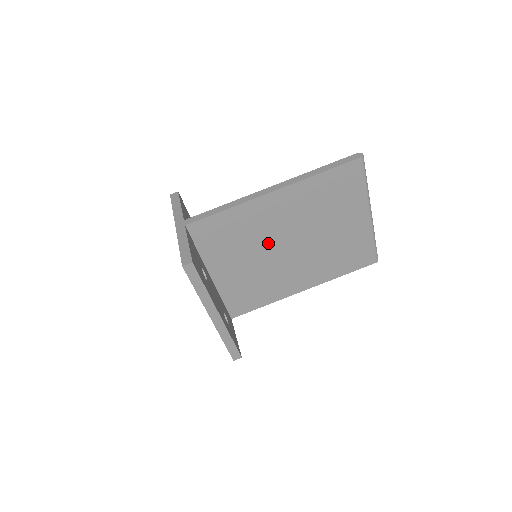
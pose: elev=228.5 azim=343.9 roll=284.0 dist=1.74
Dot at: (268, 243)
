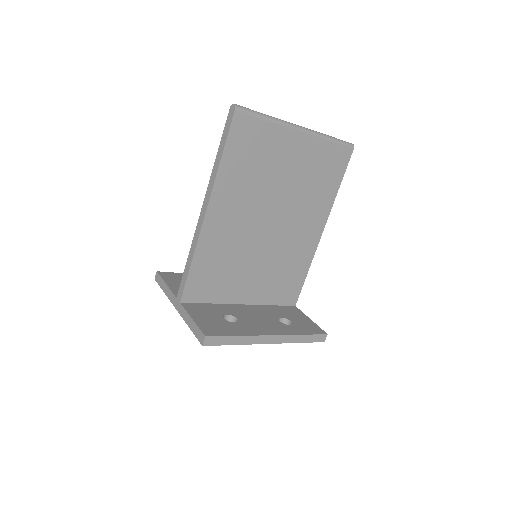
Dot at: (251, 241)
